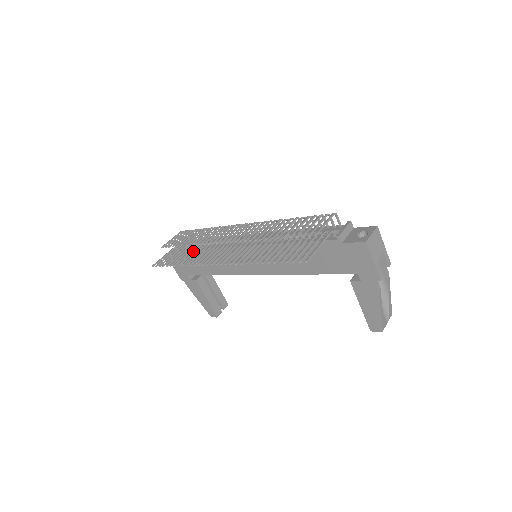
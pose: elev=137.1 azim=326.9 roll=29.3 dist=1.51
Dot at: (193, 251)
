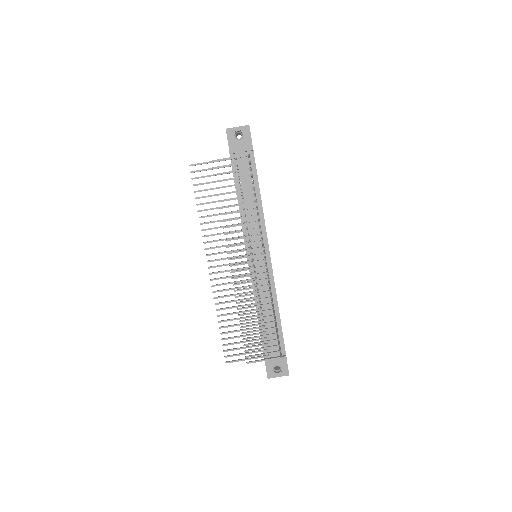
Dot at: occluded
